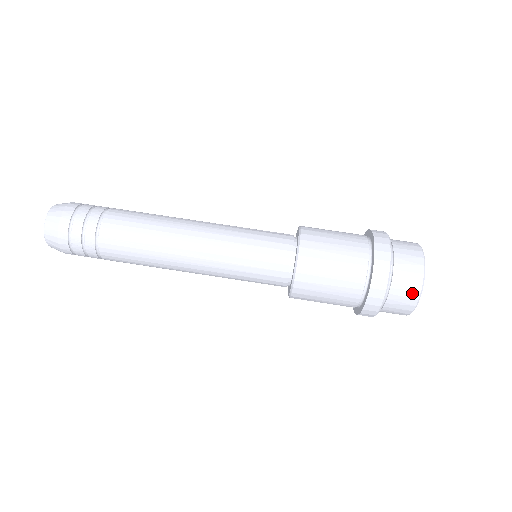
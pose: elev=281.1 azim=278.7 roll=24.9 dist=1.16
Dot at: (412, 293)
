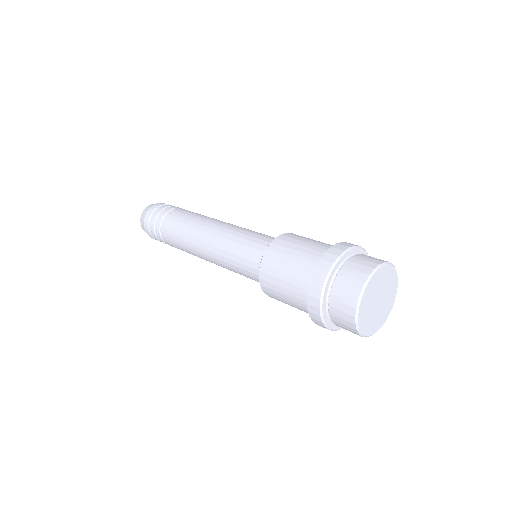
Dot at: (348, 309)
